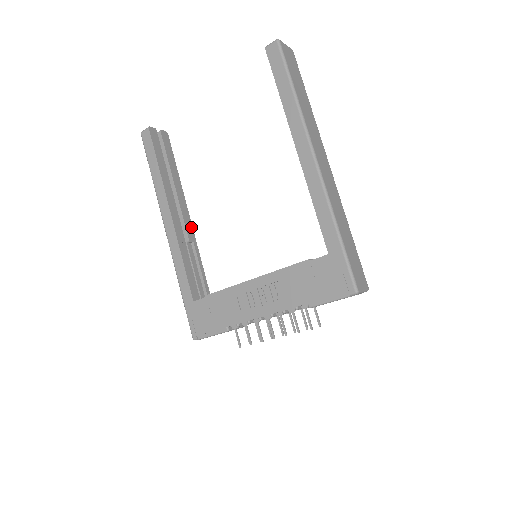
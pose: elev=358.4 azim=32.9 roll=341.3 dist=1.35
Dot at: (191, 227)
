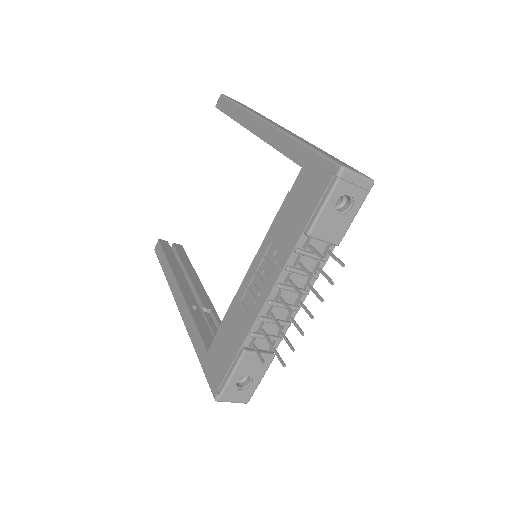
Dot at: (208, 300)
